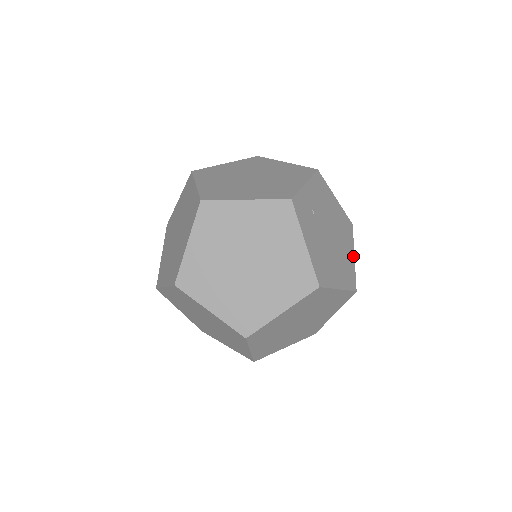
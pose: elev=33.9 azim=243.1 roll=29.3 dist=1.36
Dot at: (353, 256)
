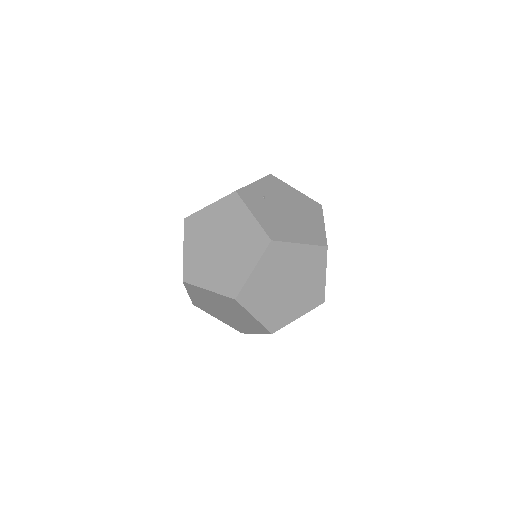
Dot at: (322, 224)
